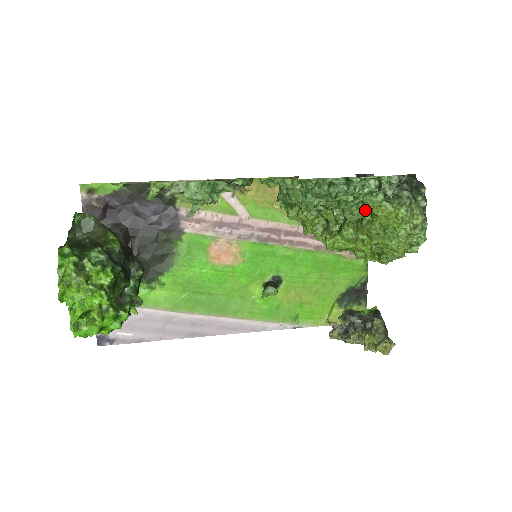
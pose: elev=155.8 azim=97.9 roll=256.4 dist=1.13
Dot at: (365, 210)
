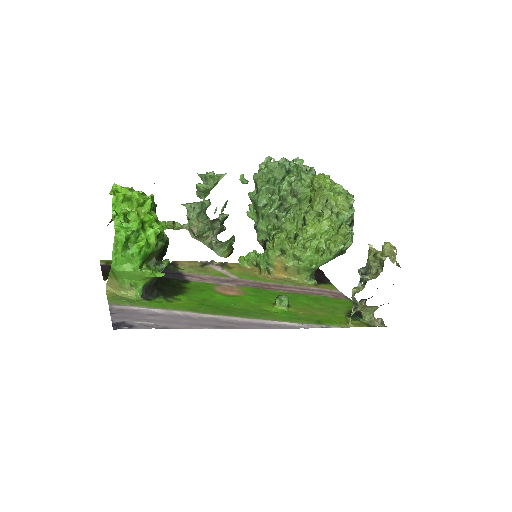
Dot at: (308, 187)
